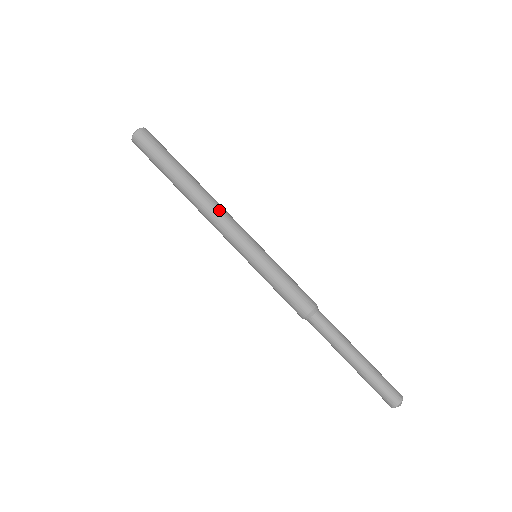
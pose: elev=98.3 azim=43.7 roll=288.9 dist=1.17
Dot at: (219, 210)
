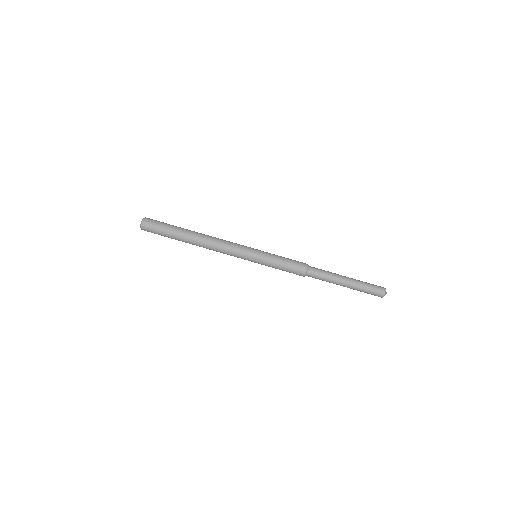
Dot at: (221, 239)
